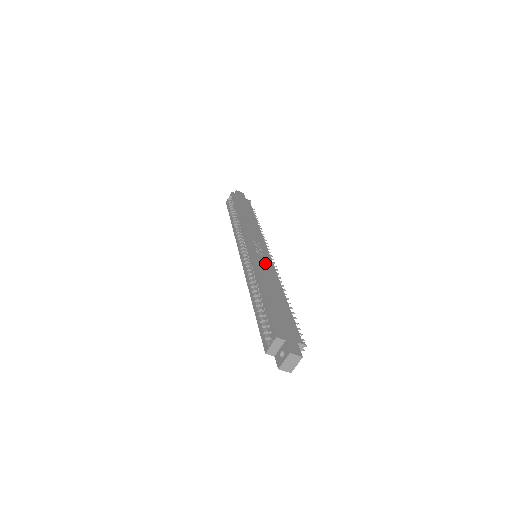
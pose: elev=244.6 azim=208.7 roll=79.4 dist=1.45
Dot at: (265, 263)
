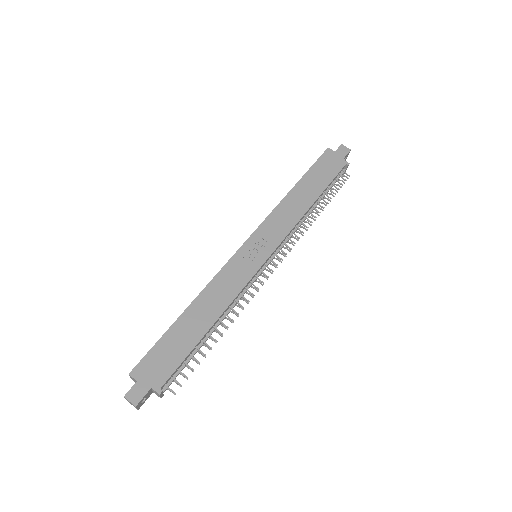
Dot at: (239, 274)
